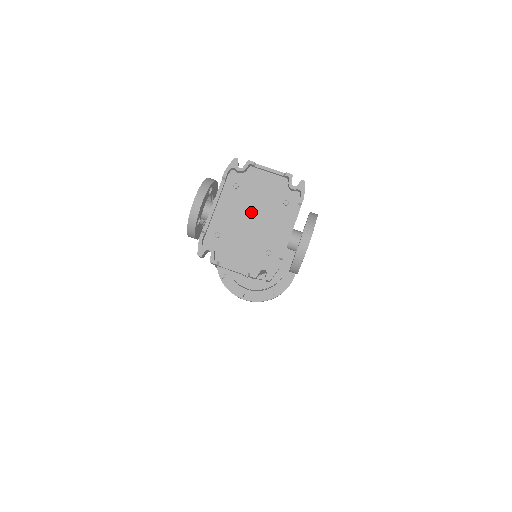
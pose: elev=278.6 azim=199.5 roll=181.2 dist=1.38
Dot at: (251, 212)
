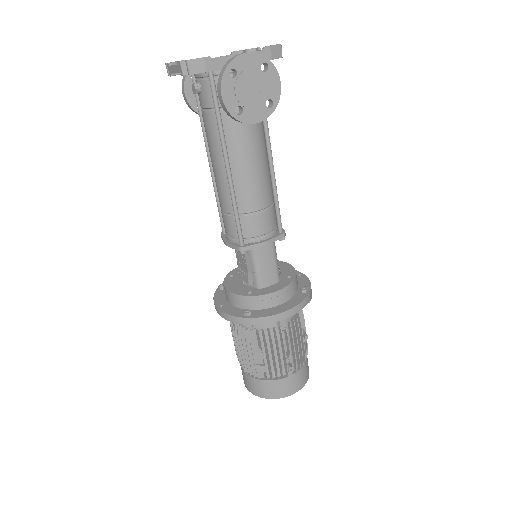
Dot at: occluded
